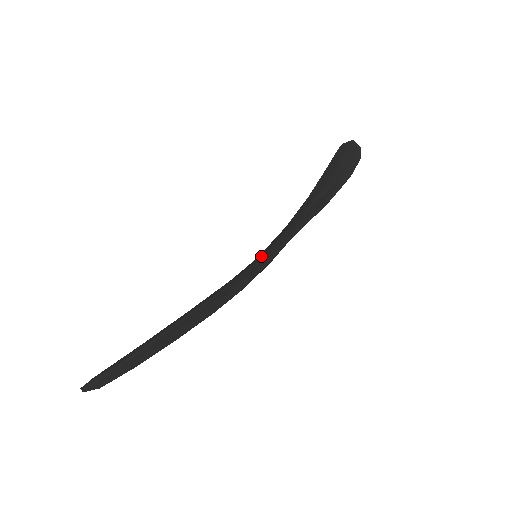
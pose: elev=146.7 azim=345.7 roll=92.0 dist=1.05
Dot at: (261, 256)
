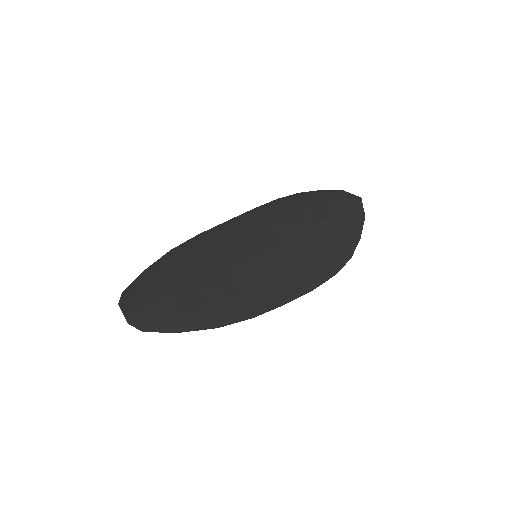
Dot at: (262, 291)
